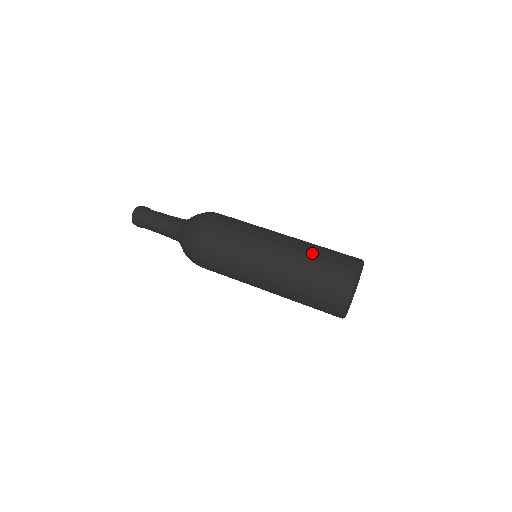
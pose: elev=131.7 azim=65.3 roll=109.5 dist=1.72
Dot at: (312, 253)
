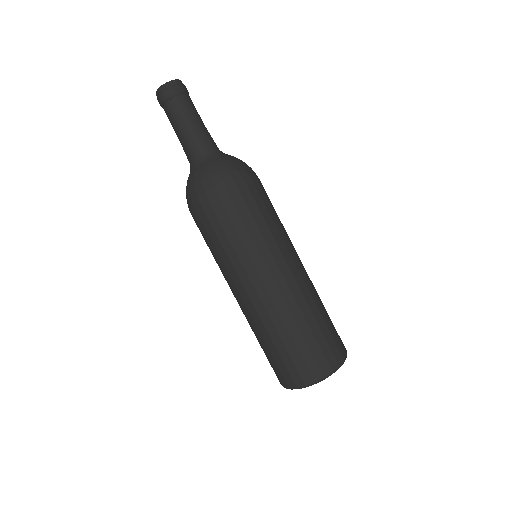
Dot at: (274, 337)
